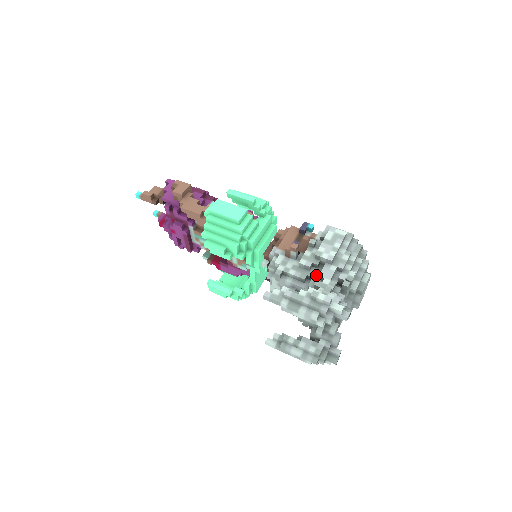
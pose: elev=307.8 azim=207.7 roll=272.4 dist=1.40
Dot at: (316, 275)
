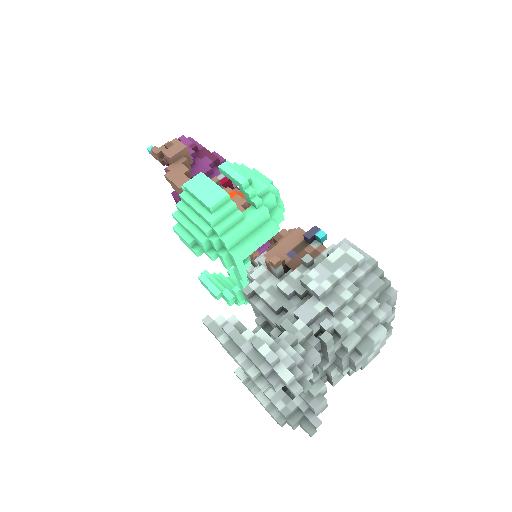
Dot at: (294, 309)
